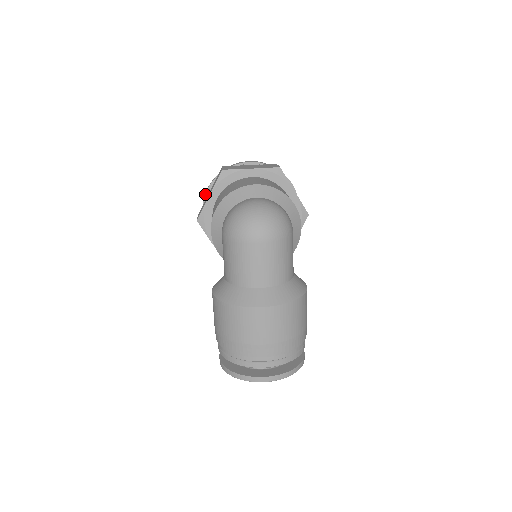
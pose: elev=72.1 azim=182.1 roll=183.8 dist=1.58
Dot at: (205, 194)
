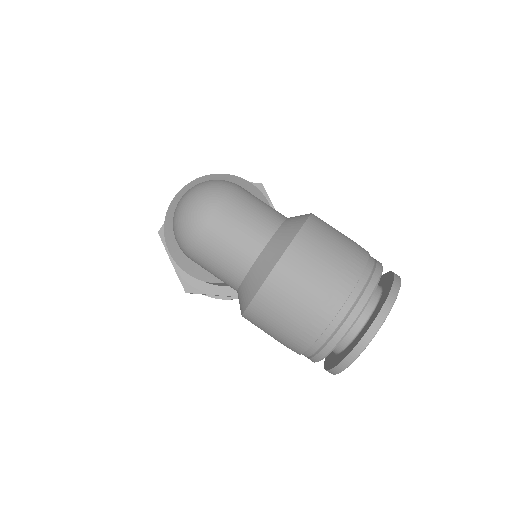
Dot at: occluded
